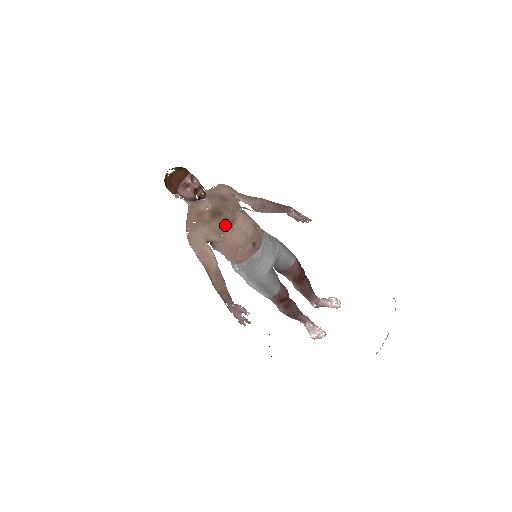
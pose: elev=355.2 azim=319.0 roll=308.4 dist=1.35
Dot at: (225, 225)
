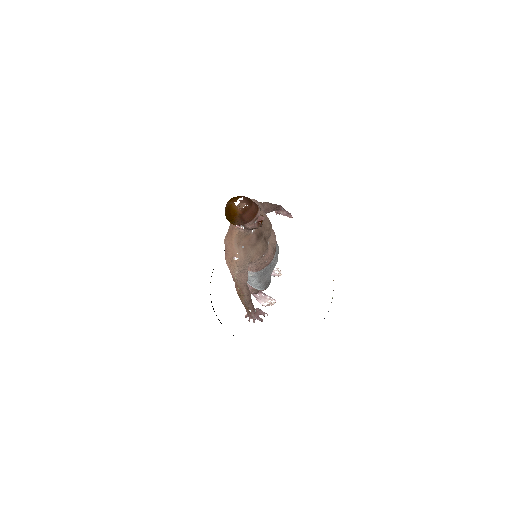
Dot at: (265, 245)
